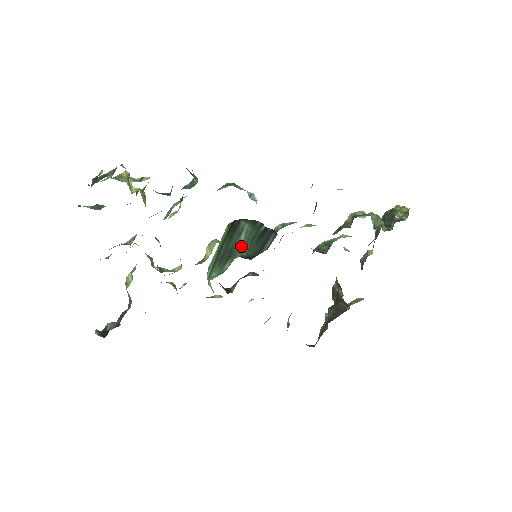
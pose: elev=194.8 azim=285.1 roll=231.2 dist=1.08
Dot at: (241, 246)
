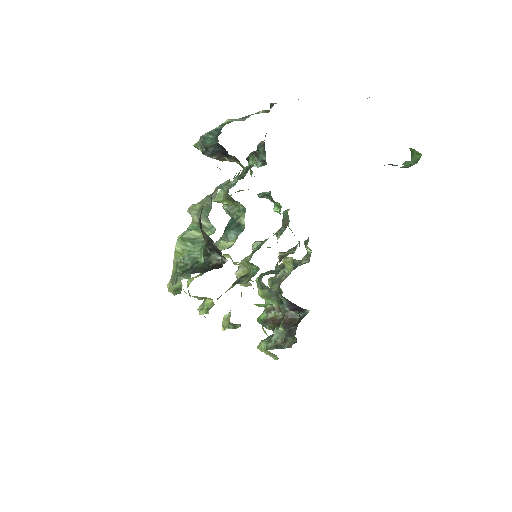
Dot at: (393, 165)
